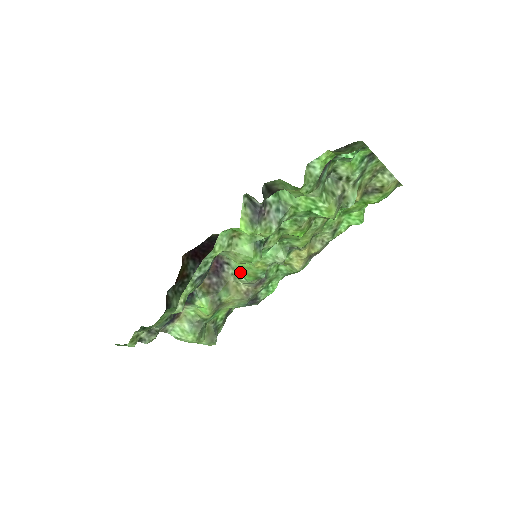
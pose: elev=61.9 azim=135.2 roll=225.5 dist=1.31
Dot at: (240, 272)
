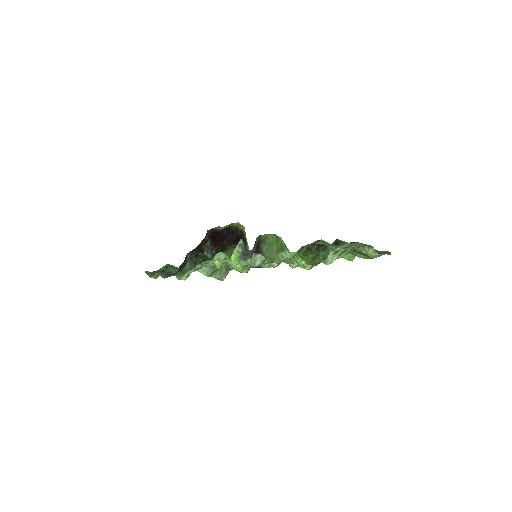
Dot at: occluded
